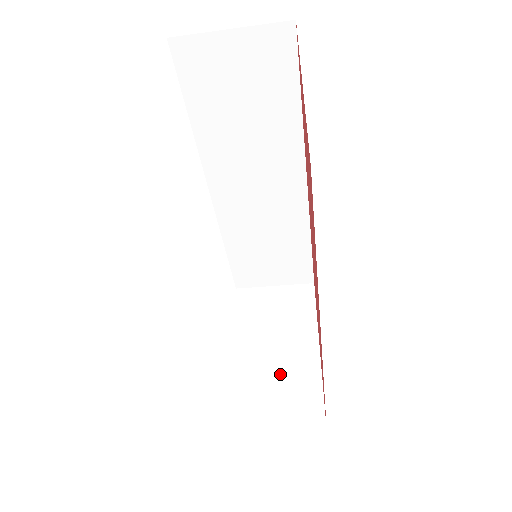
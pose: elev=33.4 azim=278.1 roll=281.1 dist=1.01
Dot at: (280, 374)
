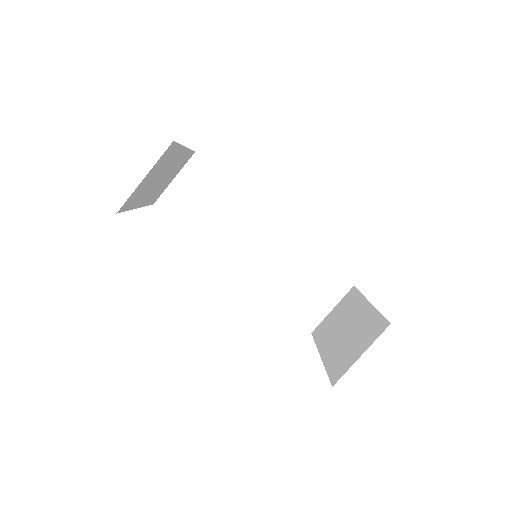
Dot at: (352, 334)
